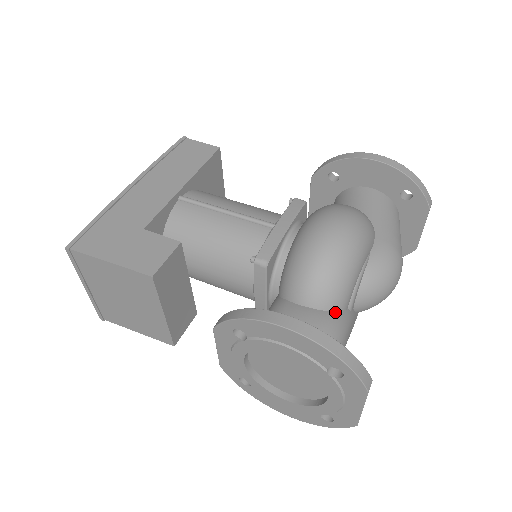
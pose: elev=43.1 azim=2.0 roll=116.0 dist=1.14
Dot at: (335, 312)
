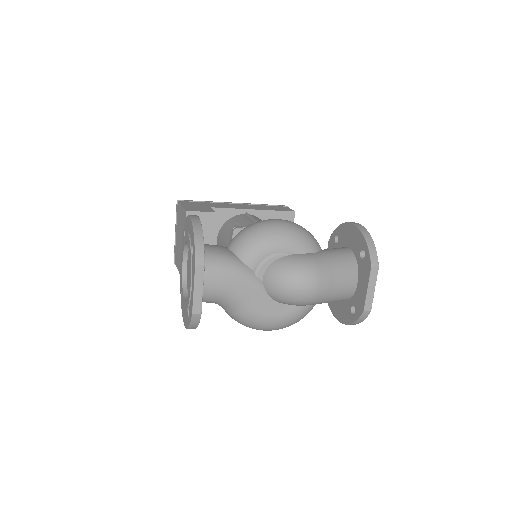
Dot at: (239, 259)
